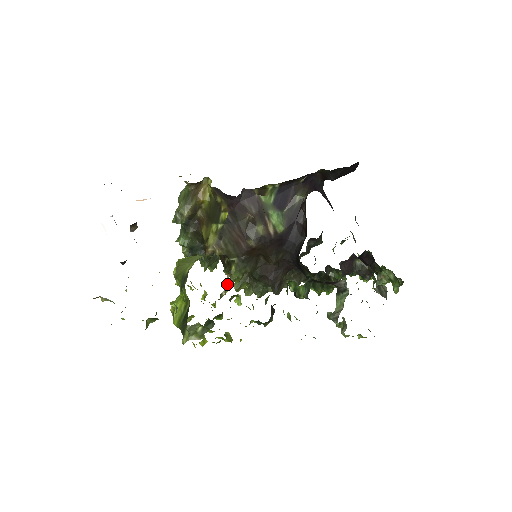
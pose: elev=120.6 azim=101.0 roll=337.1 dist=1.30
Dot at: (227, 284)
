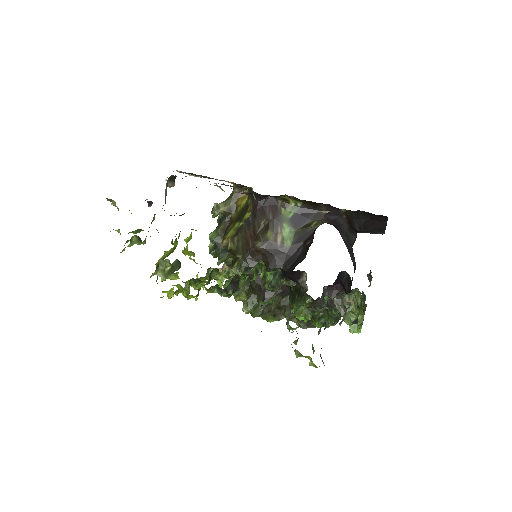
Dot at: (223, 274)
